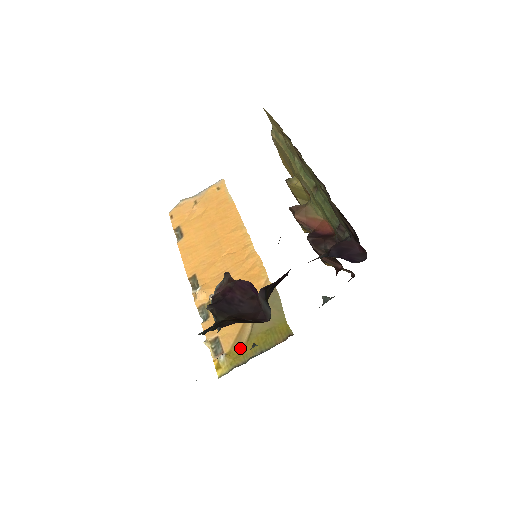
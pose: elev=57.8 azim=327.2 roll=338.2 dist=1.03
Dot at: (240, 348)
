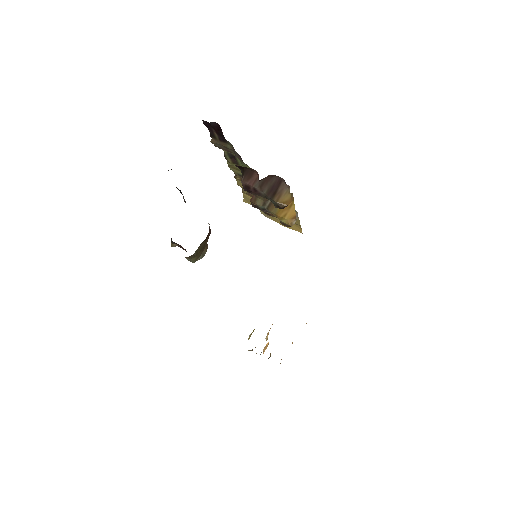
Dot at: occluded
